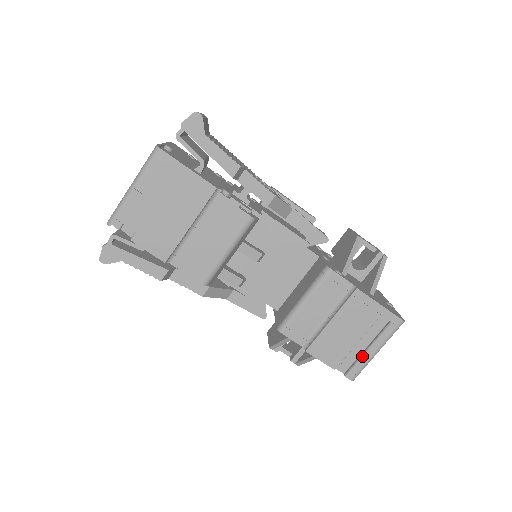
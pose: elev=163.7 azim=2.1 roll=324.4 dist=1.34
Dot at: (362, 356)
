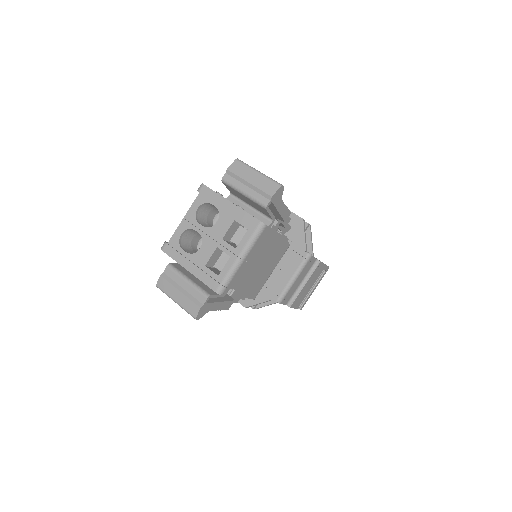
Dot at: (310, 295)
